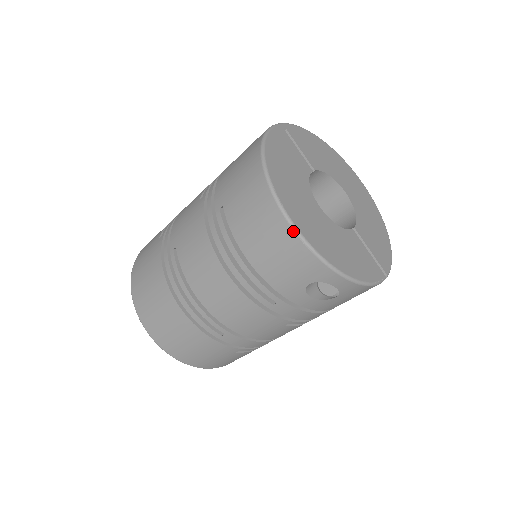
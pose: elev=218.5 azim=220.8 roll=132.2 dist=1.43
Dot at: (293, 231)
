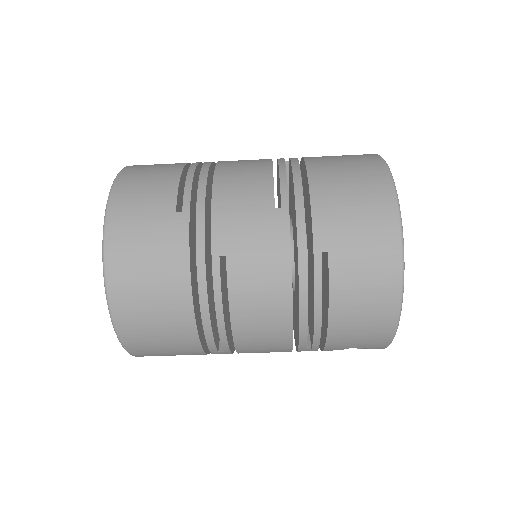
Dot at: (397, 319)
